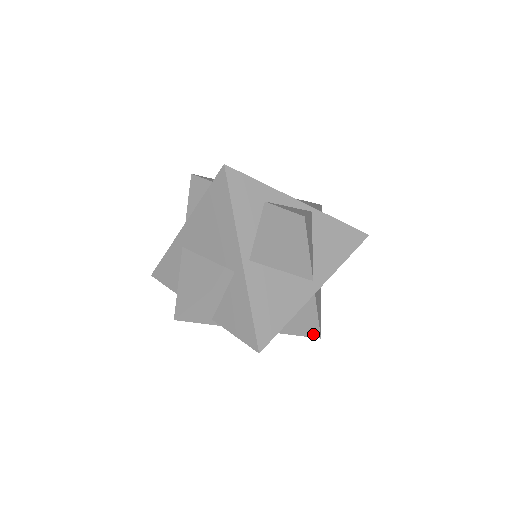
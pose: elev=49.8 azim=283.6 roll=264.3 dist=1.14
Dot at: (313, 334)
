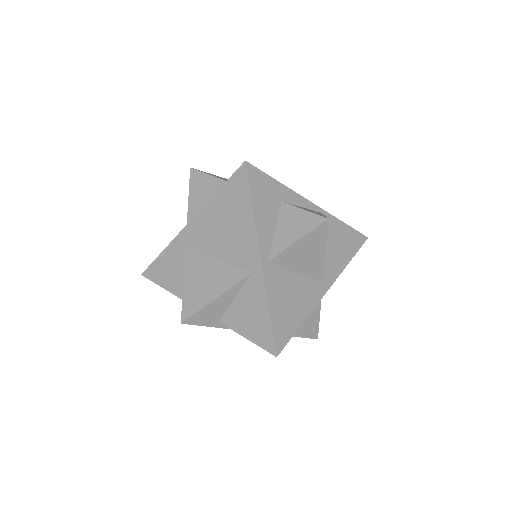
Dot at: (312, 335)
